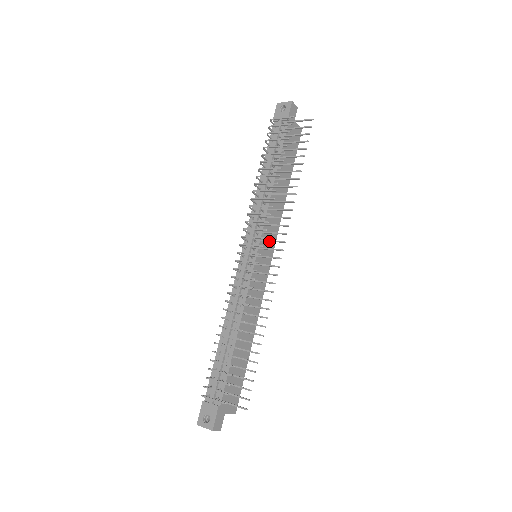
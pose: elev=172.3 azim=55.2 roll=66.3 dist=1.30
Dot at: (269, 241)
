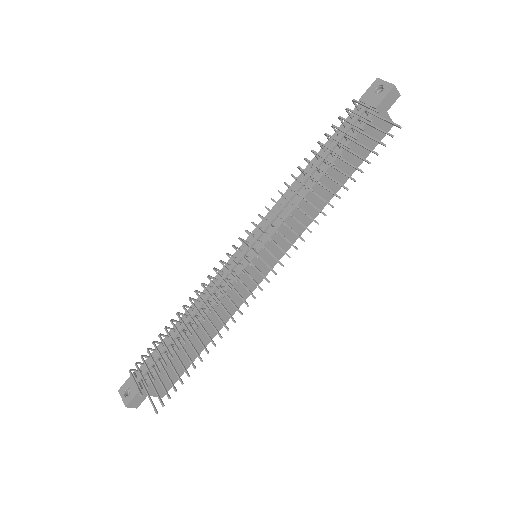
Dot at: (269, 253)
